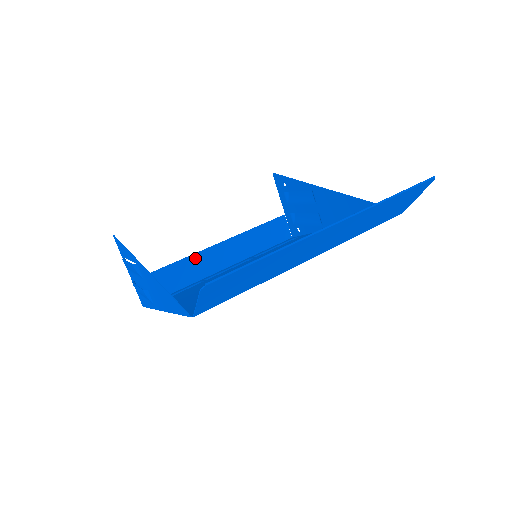
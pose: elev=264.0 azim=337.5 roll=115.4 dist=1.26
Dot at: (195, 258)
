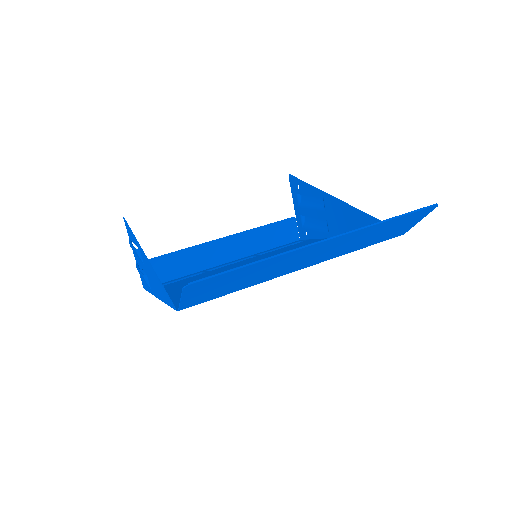
Dot at: (200, 248)
